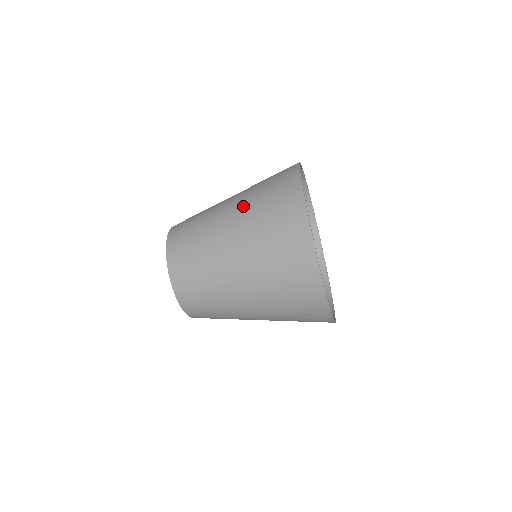
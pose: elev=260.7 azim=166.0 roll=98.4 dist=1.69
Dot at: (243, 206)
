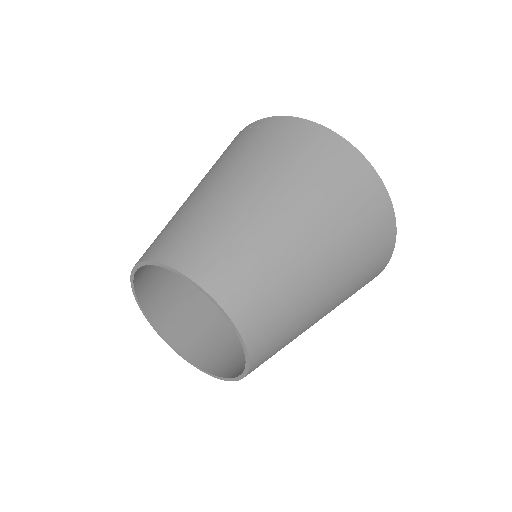
Dot at: (244, 167)
